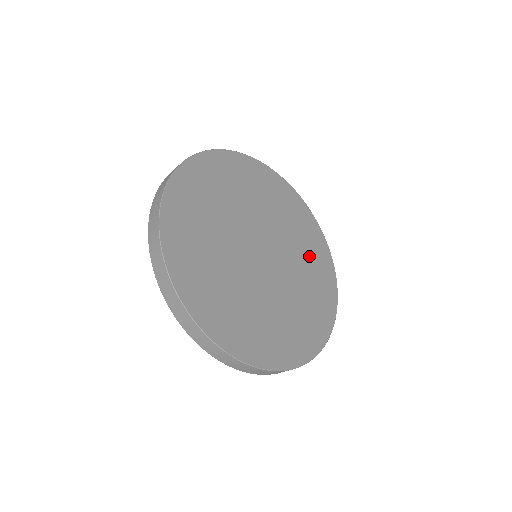
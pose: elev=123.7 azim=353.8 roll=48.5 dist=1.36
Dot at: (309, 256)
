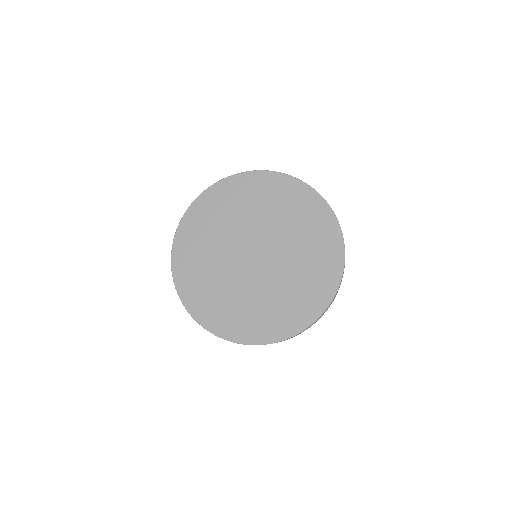
Dot at: (307, 274)
